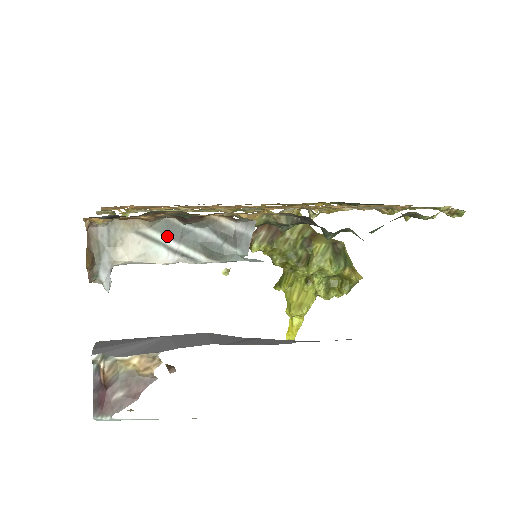
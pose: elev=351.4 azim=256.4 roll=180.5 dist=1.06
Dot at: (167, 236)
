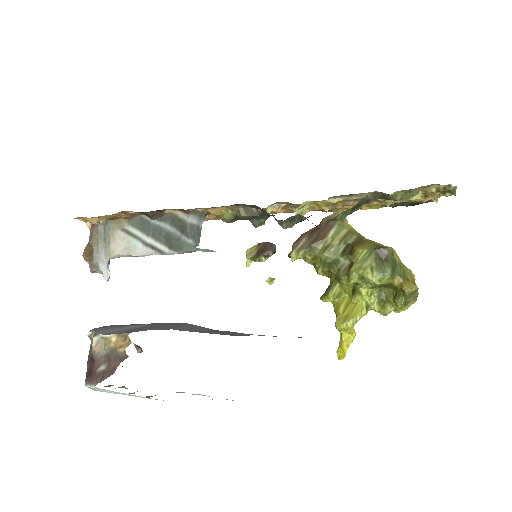
Dot at: (142, 231)
